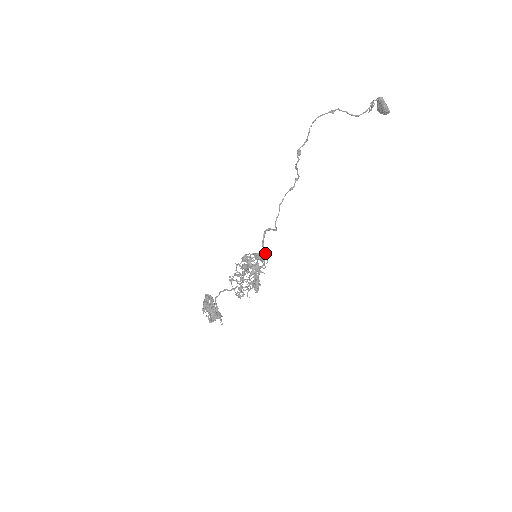
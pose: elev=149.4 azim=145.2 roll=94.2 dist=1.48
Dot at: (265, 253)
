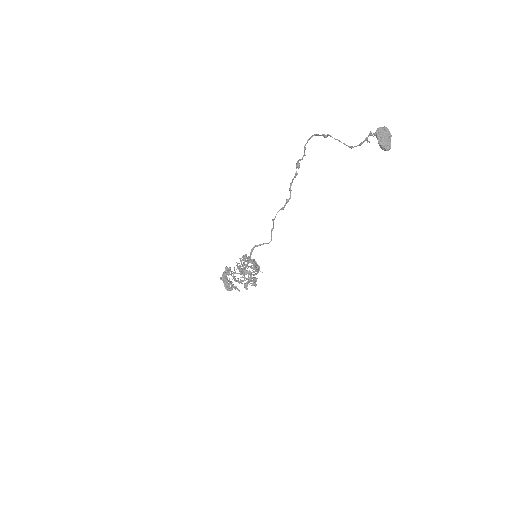
Dot at: (254, 265)
